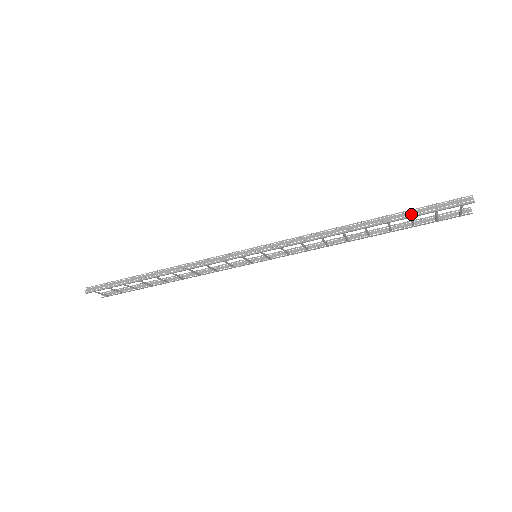
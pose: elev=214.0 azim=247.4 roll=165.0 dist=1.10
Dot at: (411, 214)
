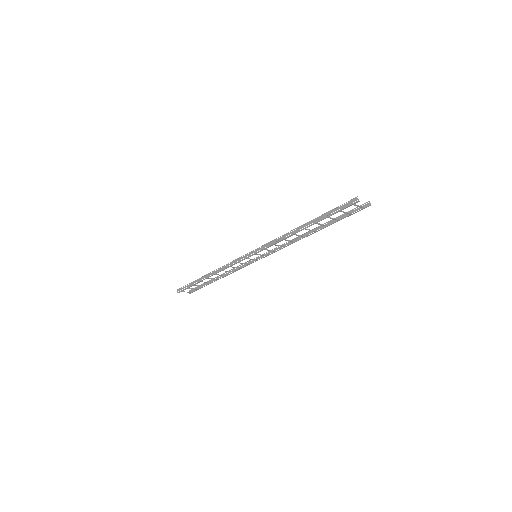
Dot at: (326, 216)
